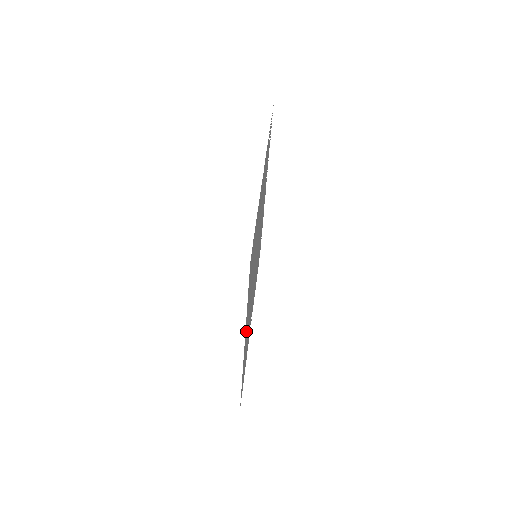
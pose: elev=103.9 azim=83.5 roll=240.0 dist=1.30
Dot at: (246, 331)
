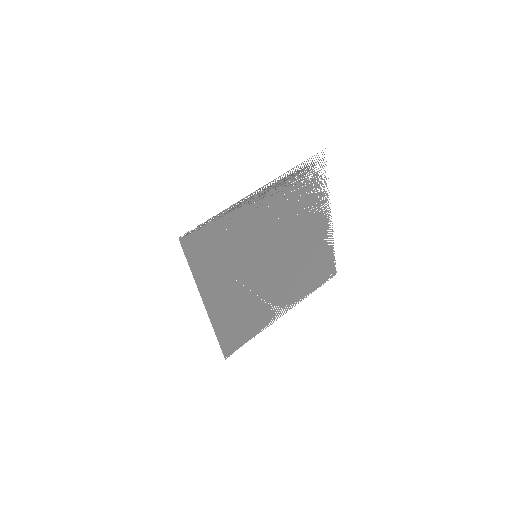
Dot at: (213, 296)
